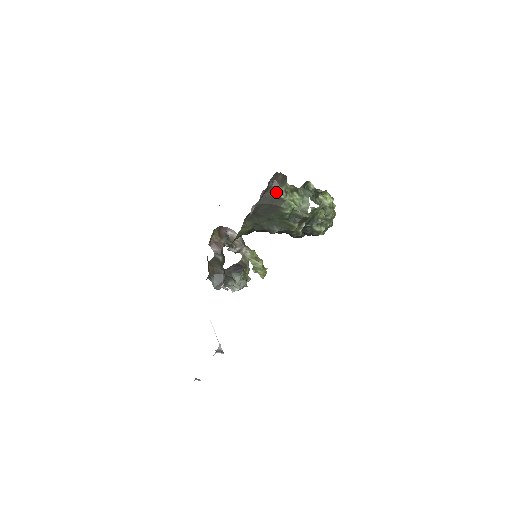
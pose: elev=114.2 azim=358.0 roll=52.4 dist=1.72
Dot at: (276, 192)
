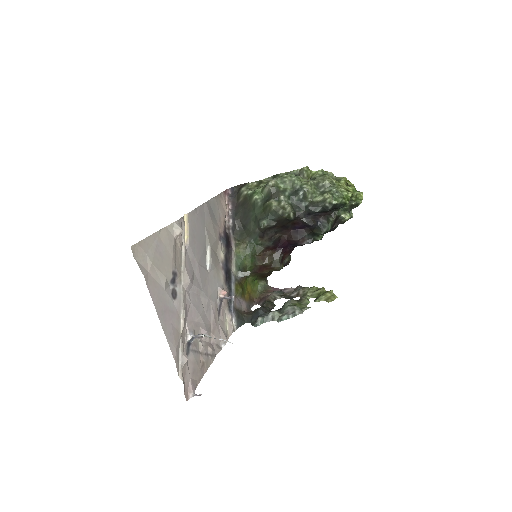
Dot at: (241, 195)
